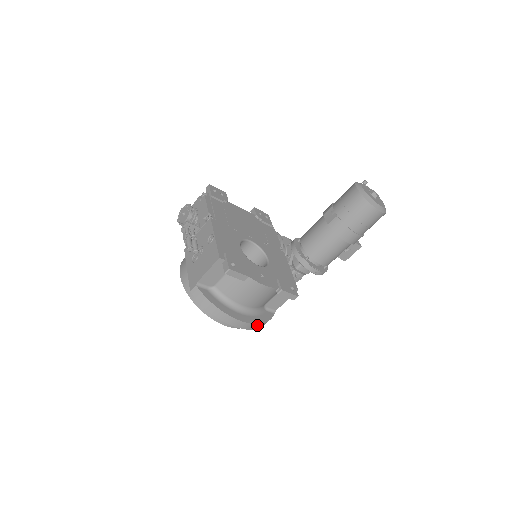
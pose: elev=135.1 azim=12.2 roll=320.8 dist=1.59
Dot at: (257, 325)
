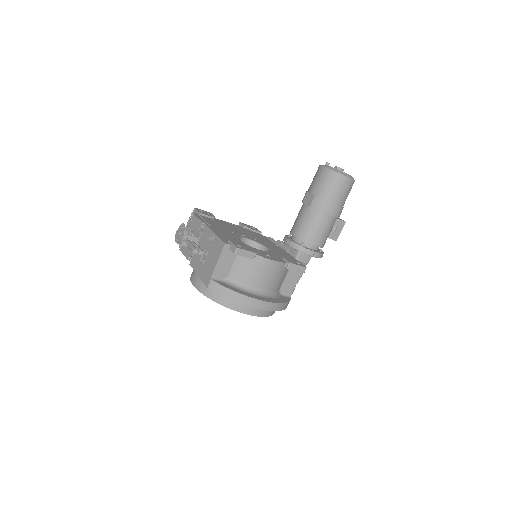
Dot at: (279, 305)
